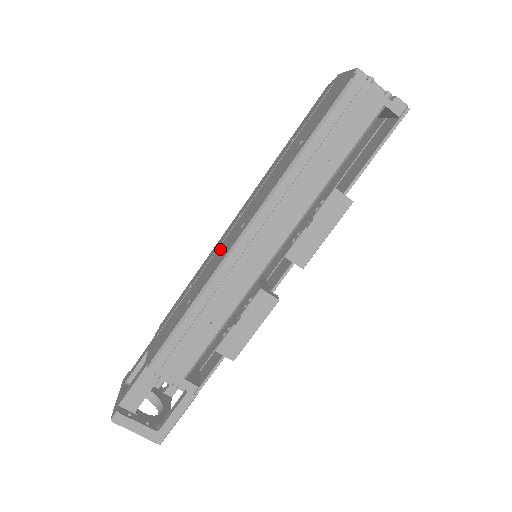
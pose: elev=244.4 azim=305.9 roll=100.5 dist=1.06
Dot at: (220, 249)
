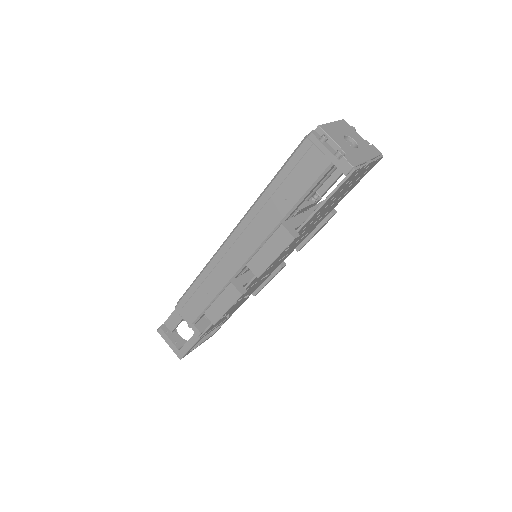
Dot at: occluded
